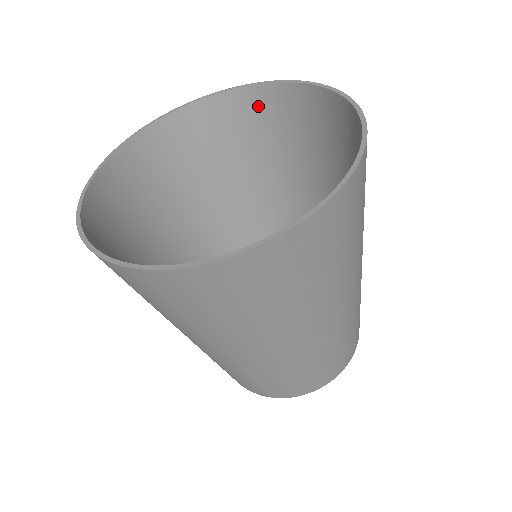
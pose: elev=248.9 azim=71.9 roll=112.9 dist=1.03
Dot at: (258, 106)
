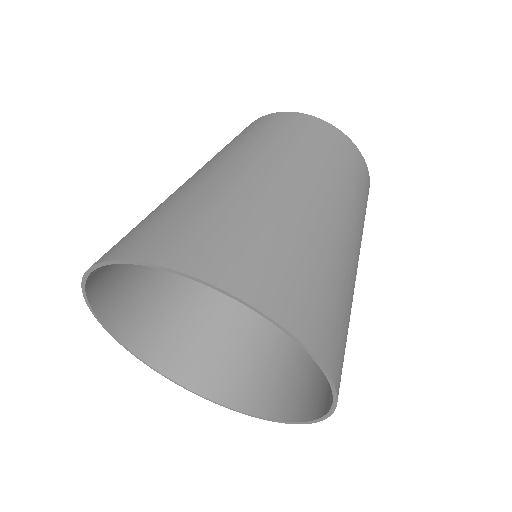
Dot at: occluded
